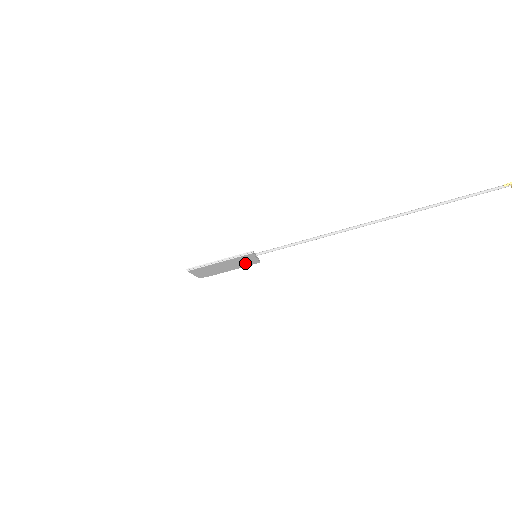
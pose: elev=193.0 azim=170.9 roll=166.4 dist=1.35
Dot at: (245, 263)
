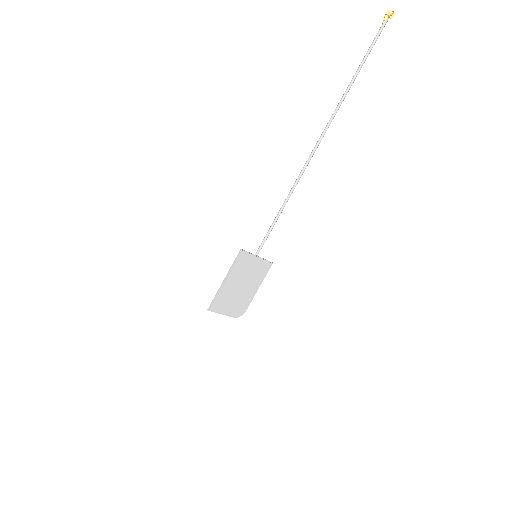
Dot at: (257, 272)
